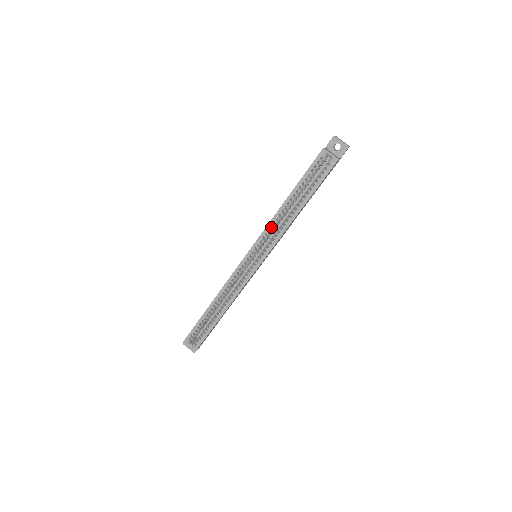
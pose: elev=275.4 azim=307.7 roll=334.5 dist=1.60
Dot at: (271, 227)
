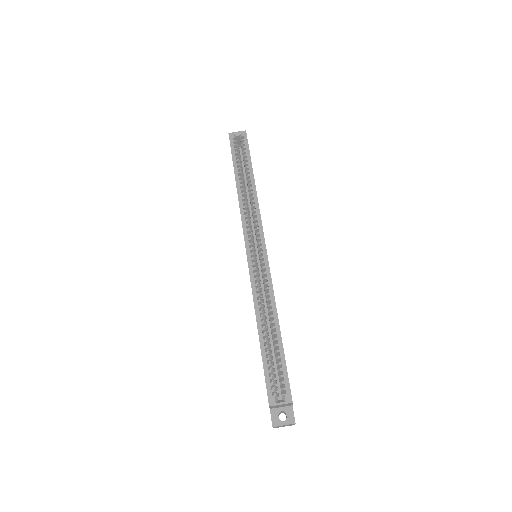
Dot at: (244, 212)
